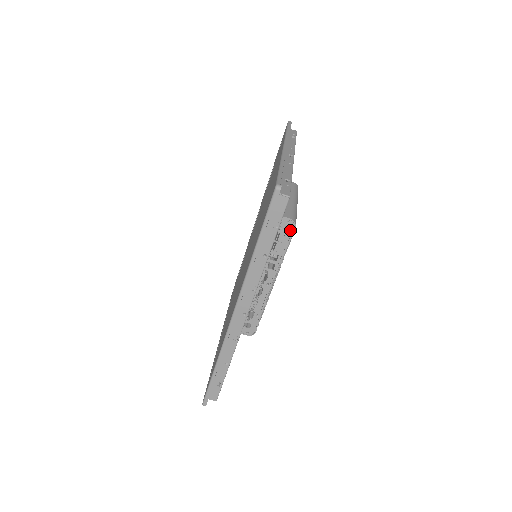
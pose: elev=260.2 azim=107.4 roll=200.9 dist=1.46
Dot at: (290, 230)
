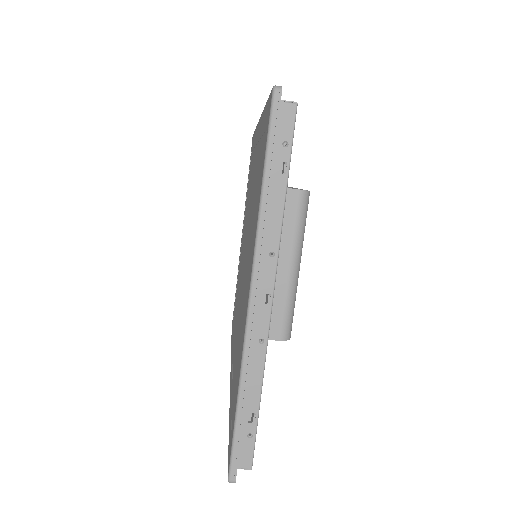
Dot at: occluded
